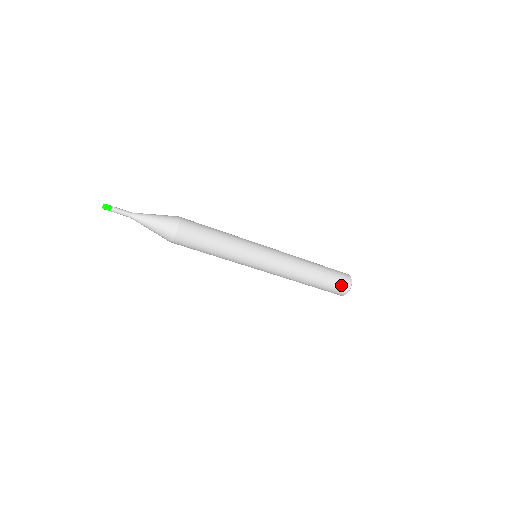
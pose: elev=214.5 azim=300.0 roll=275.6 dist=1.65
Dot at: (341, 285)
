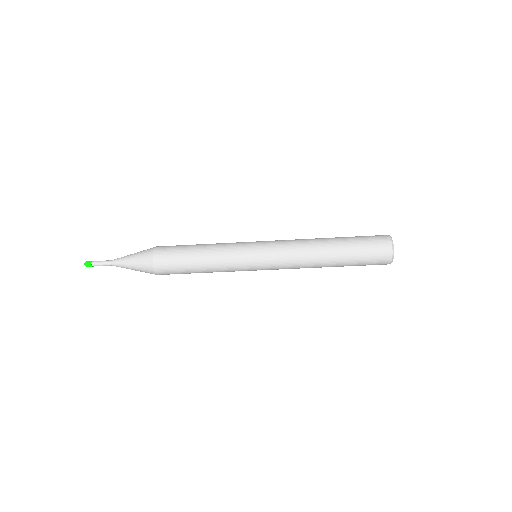
Dot at: (376, 243)
